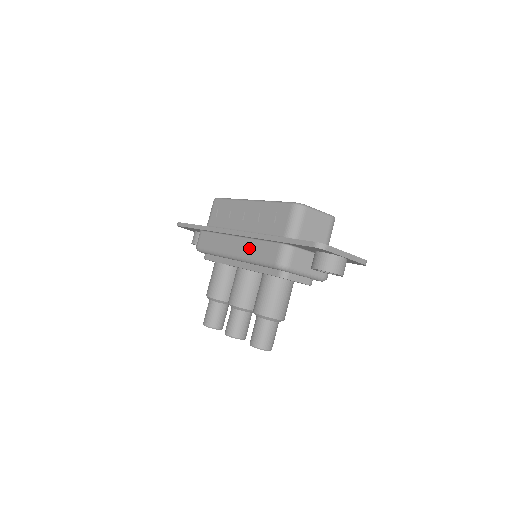
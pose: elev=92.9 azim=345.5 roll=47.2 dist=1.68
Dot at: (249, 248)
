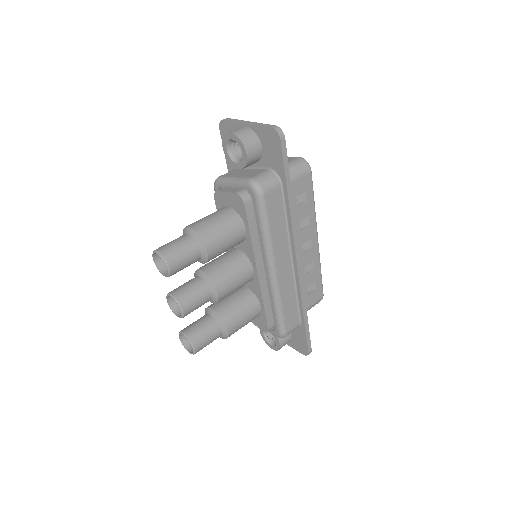
Dot at: occluded
